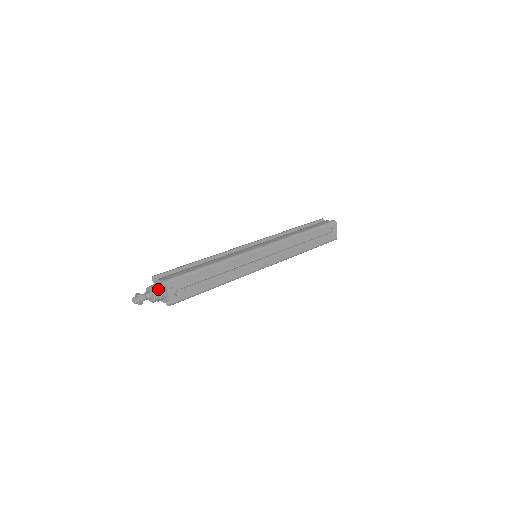
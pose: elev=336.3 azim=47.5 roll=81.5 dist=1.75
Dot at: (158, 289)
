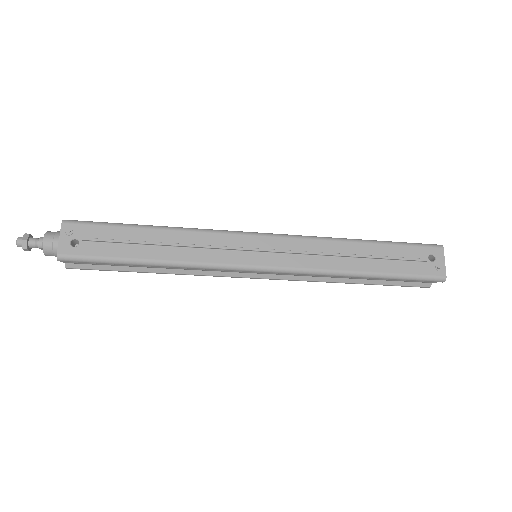
Dot at: (55, 233)
